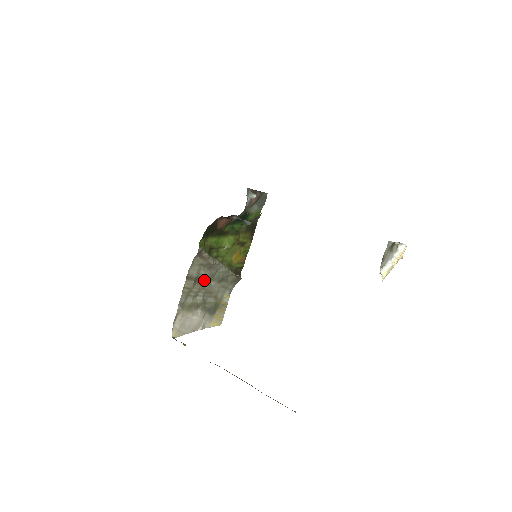
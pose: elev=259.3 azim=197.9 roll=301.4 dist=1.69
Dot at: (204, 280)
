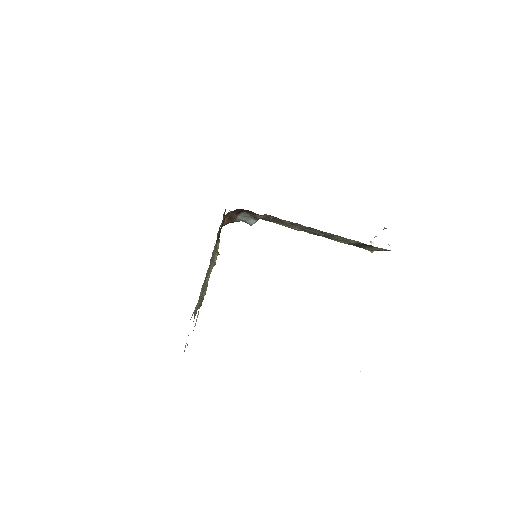
Dot at: occluded
